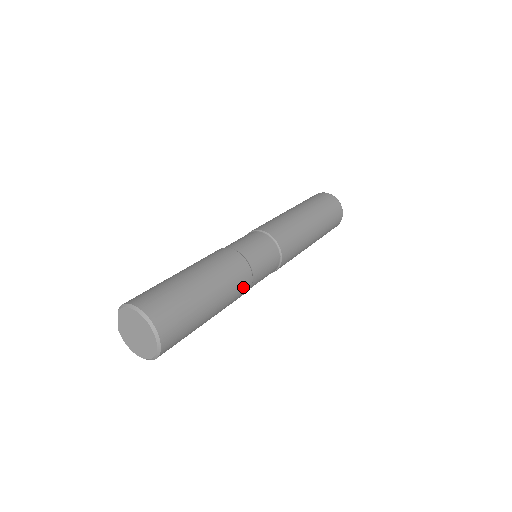
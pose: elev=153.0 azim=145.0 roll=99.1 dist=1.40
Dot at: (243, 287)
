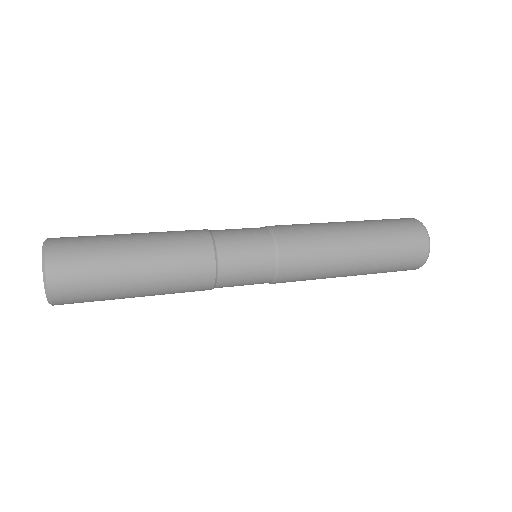
Dot at: (197, 269)
